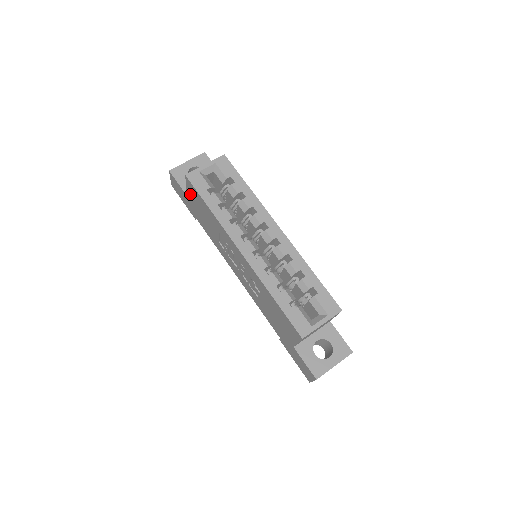
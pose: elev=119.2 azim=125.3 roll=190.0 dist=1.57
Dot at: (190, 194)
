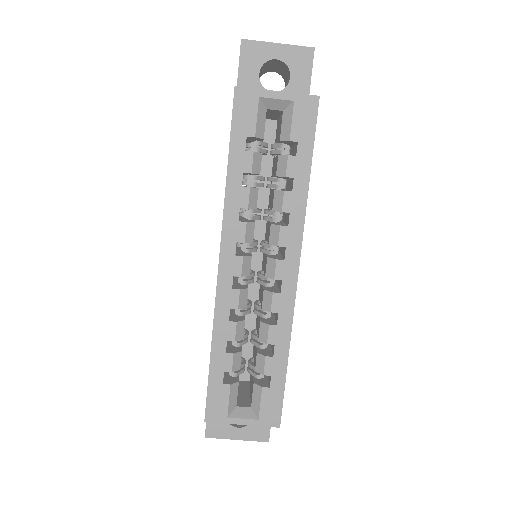
Dot at: occluded
